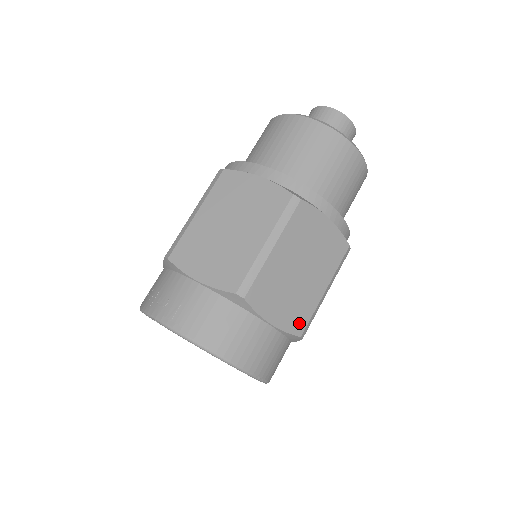
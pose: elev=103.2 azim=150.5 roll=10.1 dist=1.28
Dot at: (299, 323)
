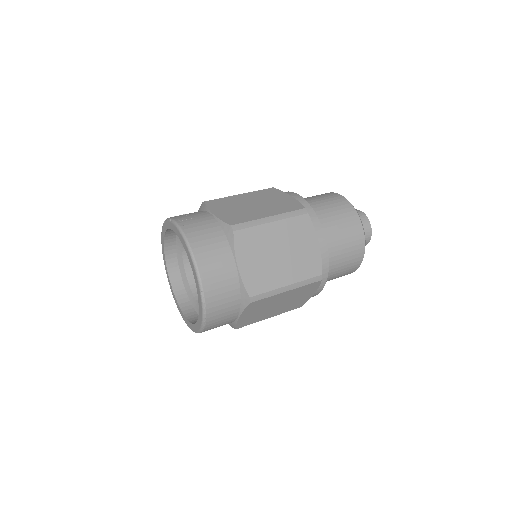
Dot at: (255, 287)
